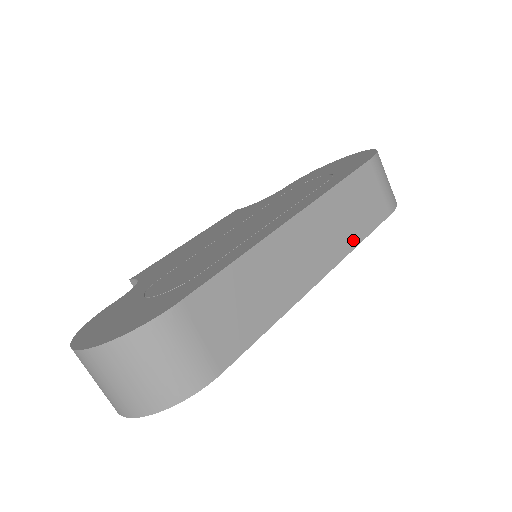
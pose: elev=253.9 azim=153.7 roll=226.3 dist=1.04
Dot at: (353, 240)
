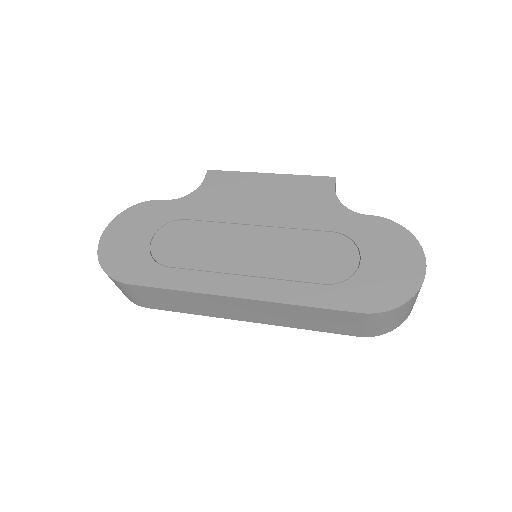
Dot at: (295, 325)
